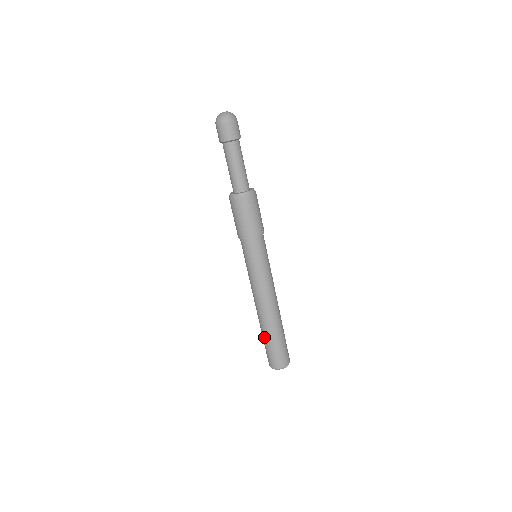
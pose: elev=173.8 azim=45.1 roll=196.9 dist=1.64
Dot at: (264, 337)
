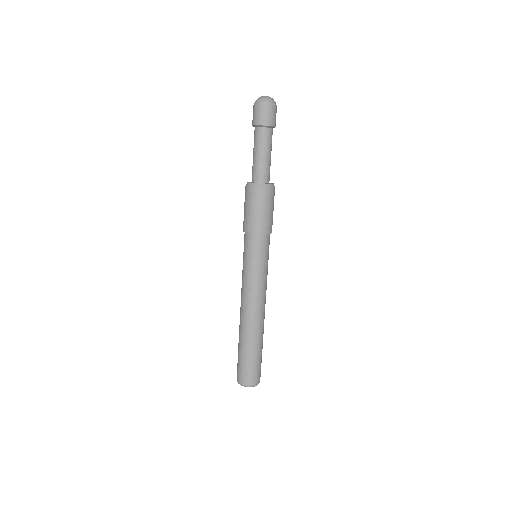
Dot at: (249, 349)
